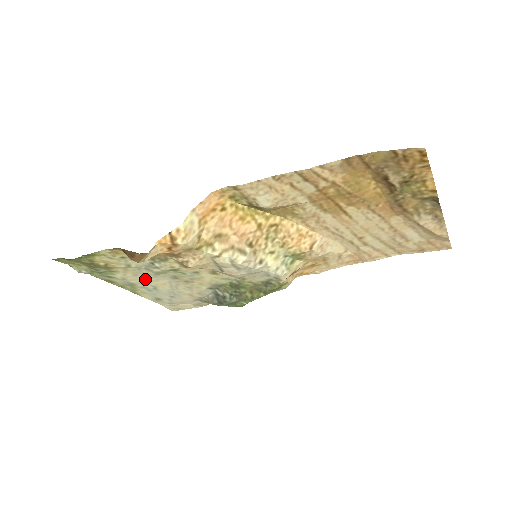
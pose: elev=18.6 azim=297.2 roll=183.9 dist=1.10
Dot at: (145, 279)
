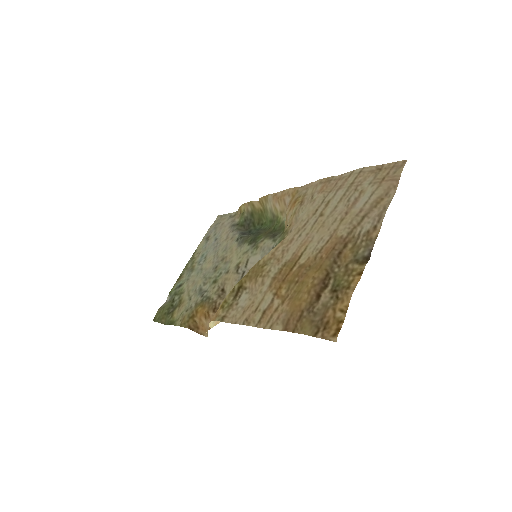
Dot at: (199, 273)
